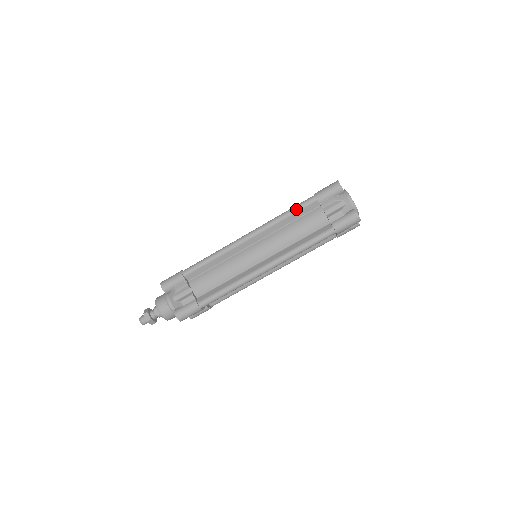
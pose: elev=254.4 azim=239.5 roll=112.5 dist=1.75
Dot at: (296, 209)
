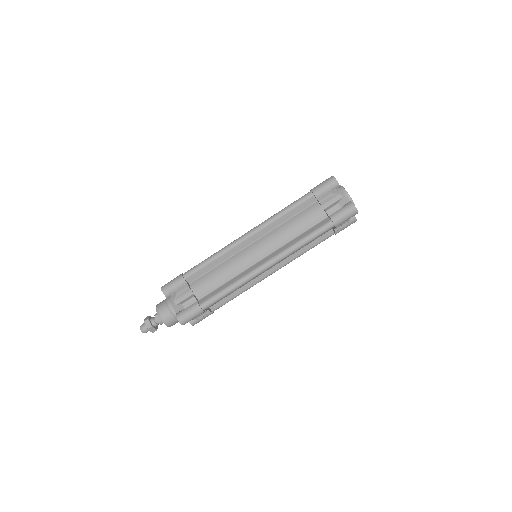
Dot at: (294, 205)
